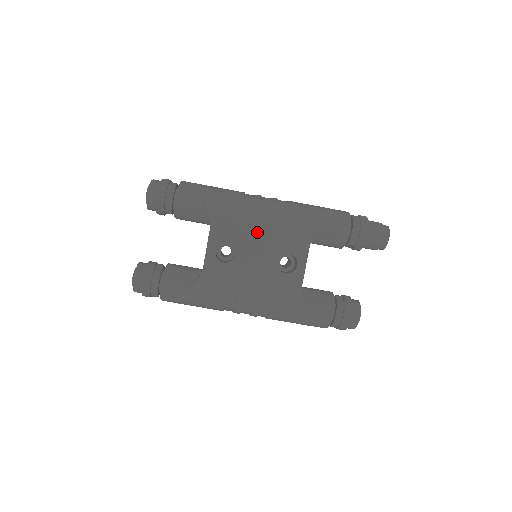
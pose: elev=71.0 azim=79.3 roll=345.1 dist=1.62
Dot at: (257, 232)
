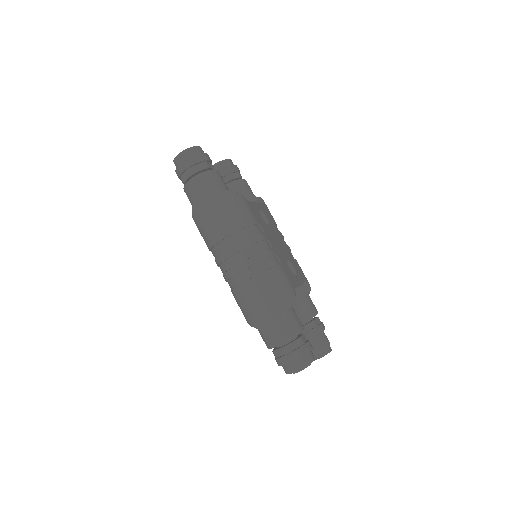
Dot at: (282, 238)
